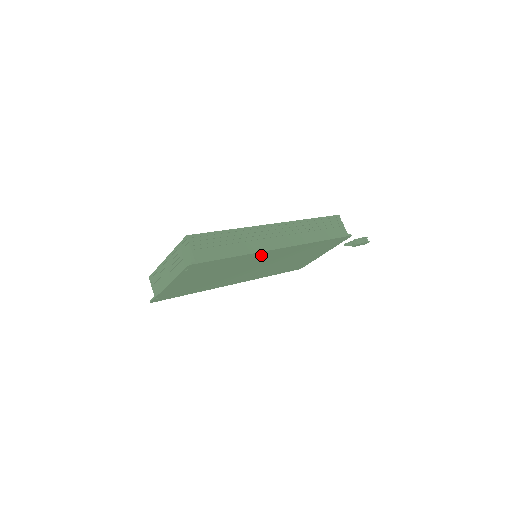
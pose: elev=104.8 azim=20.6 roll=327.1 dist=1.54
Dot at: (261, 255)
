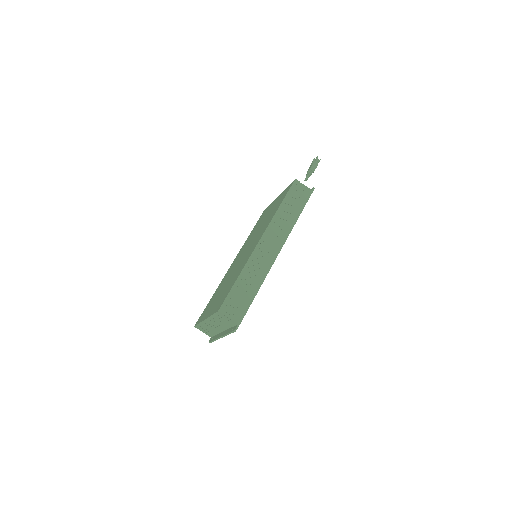
Dot at: occluded
